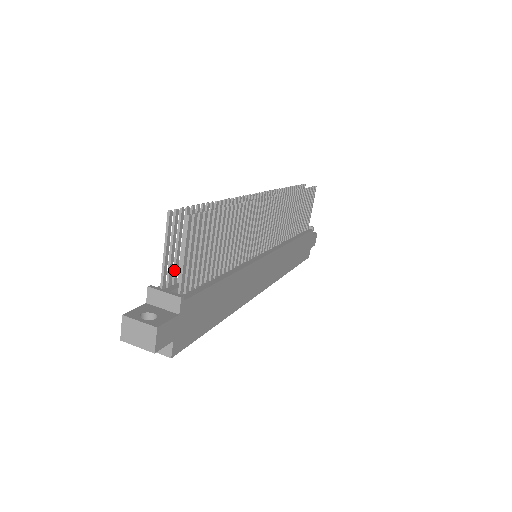
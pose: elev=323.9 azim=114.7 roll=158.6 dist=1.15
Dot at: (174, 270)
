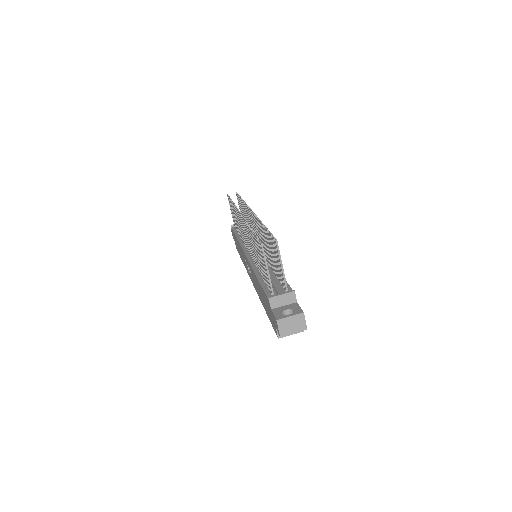
Dot at: (268, 281)
